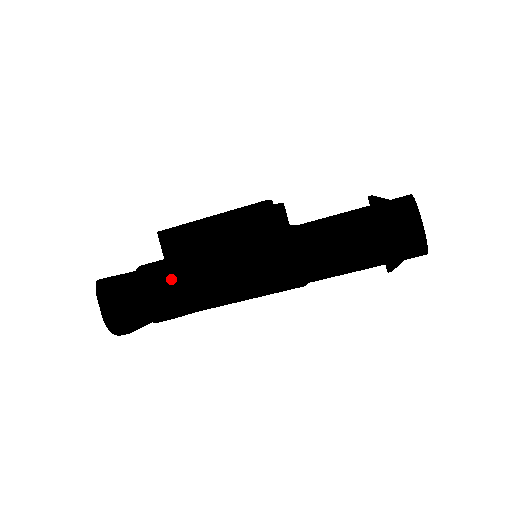
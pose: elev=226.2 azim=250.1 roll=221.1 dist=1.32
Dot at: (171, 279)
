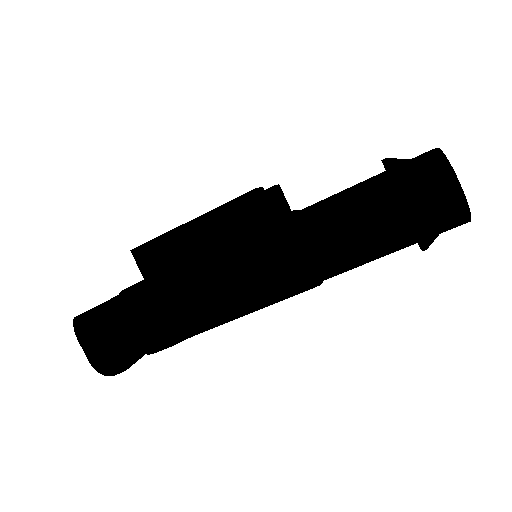
Dot at: (158, 304)
